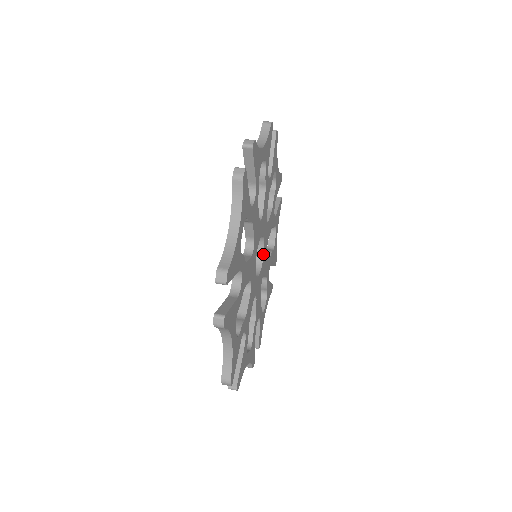
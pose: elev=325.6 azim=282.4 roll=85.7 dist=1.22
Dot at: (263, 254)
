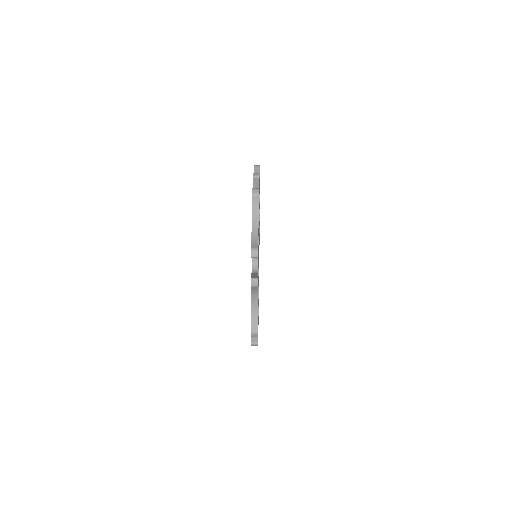
Dot at: occluded
